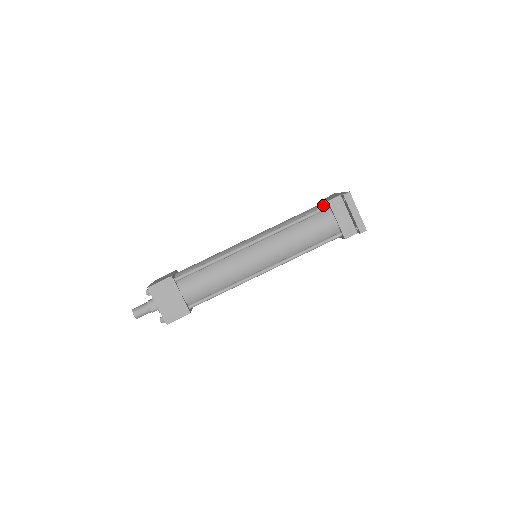
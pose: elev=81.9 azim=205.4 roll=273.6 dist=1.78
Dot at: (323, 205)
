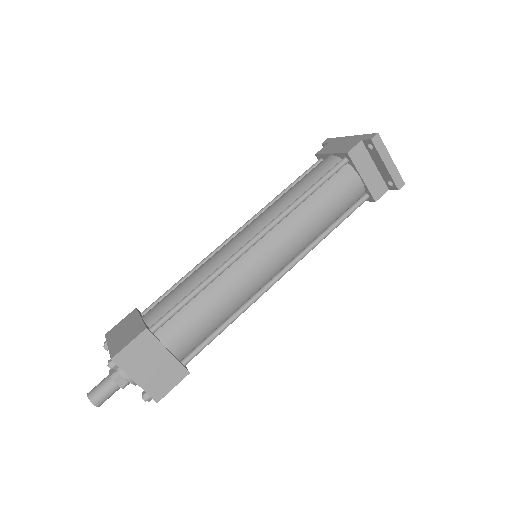
Dot at: (335, 160)
